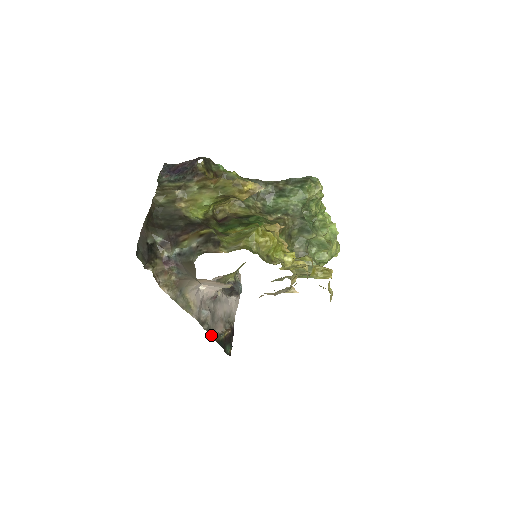
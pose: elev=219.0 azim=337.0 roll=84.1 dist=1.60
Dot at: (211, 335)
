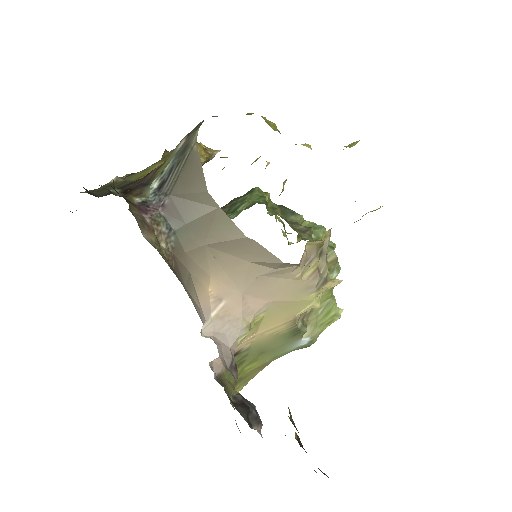
Dot at: occluded
